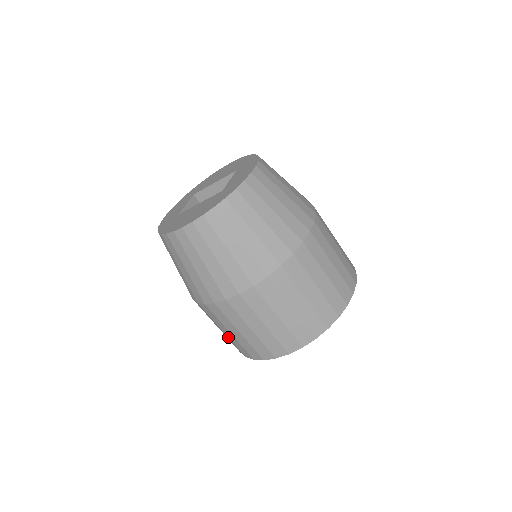
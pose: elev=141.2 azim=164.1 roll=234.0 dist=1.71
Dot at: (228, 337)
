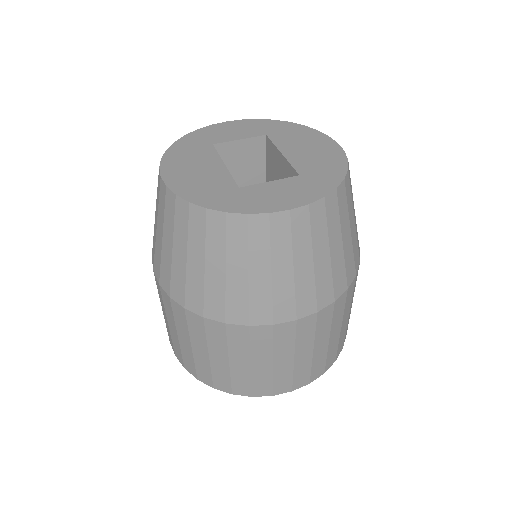
Dot at: occluded
